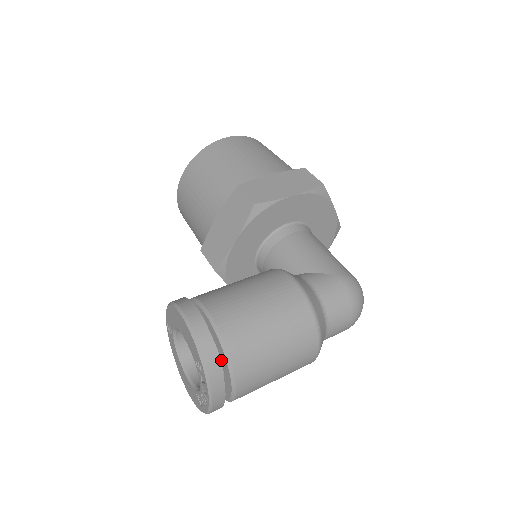
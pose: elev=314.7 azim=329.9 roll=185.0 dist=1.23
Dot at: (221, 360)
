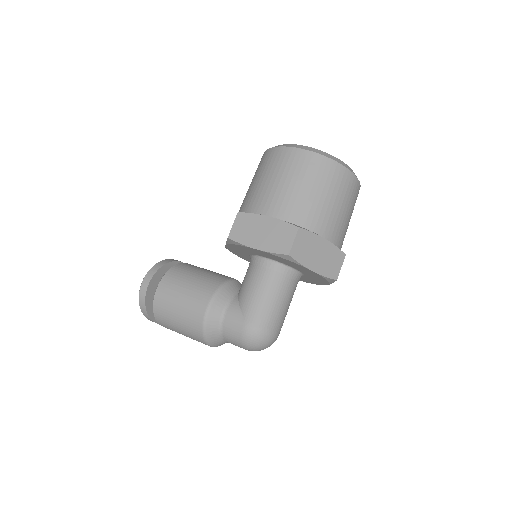
Dot at: occluded
